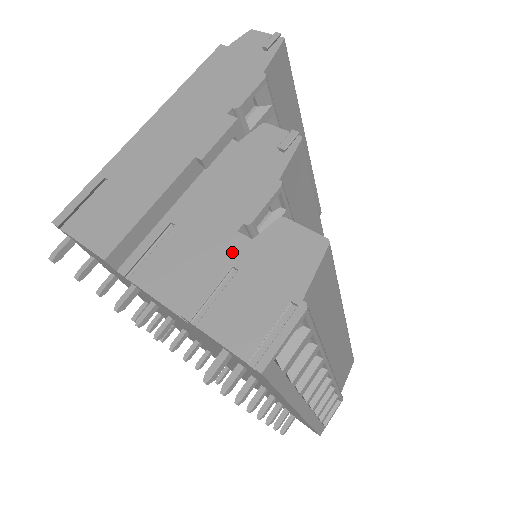
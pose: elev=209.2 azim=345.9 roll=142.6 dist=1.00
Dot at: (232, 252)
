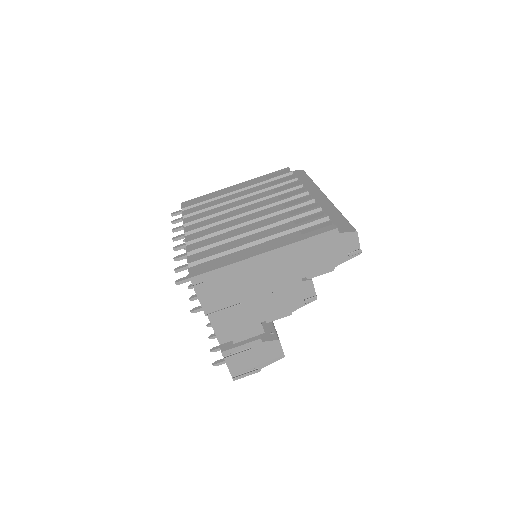
Dot at: (254, 342)
